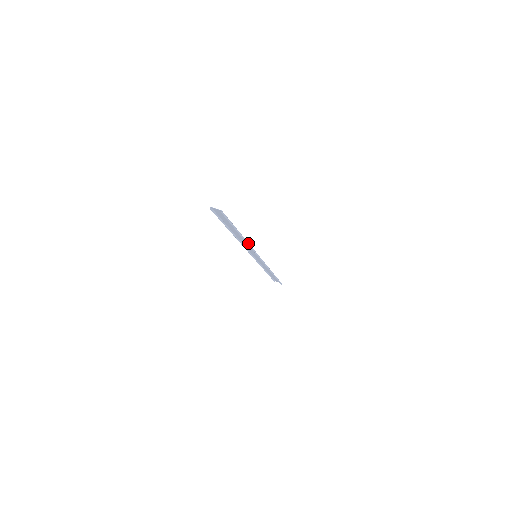
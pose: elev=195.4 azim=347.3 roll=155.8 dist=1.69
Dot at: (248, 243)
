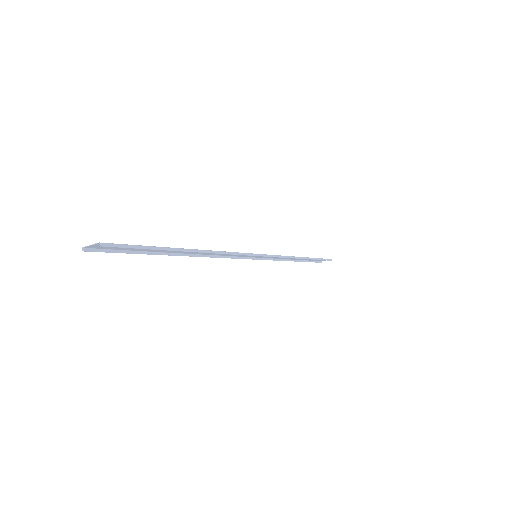
Dot at: (218, 252)
